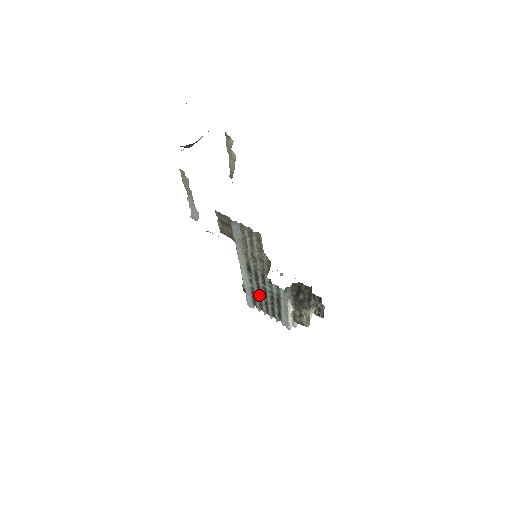
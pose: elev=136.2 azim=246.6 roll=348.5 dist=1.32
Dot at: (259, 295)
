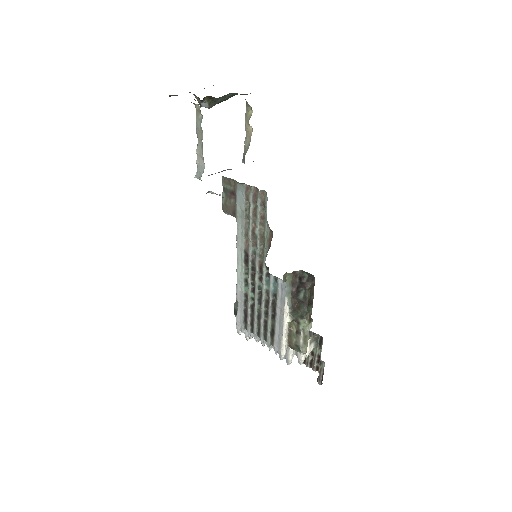
Dot at: (252, 304)
